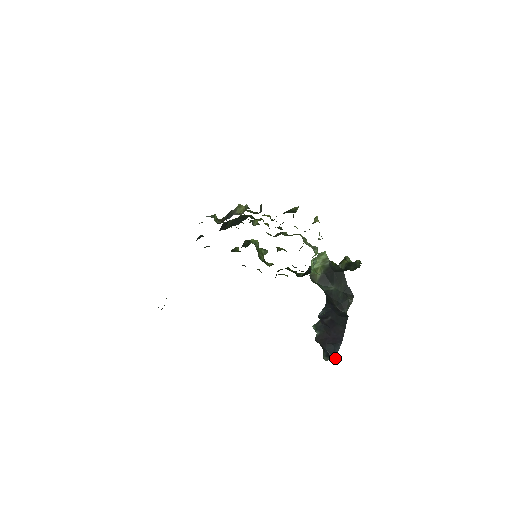
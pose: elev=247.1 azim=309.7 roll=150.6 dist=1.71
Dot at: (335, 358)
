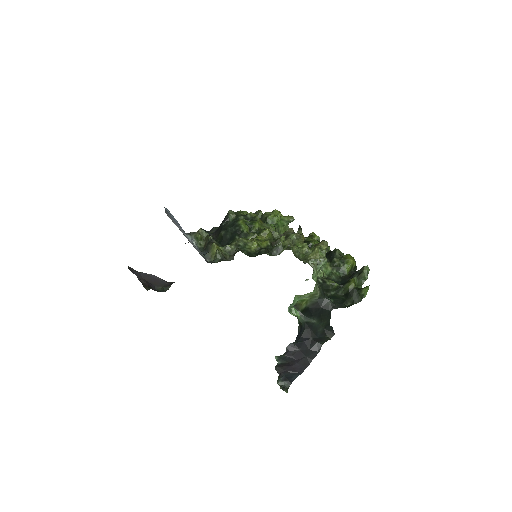
Dot at: (291, 382)
